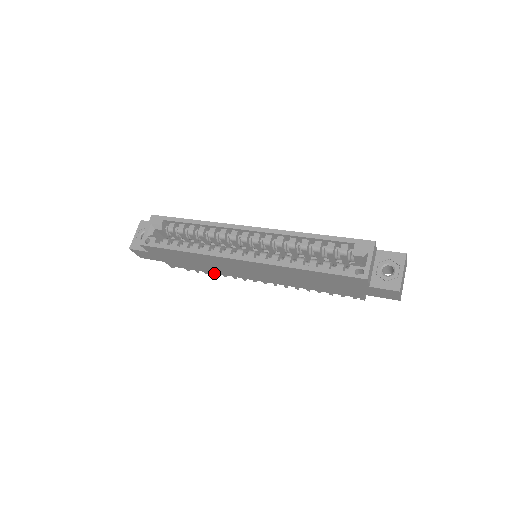
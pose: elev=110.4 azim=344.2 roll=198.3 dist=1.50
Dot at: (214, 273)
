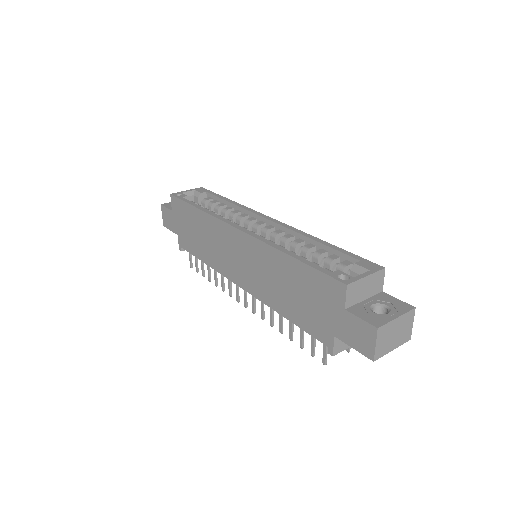
Dot at: (208, 265)
